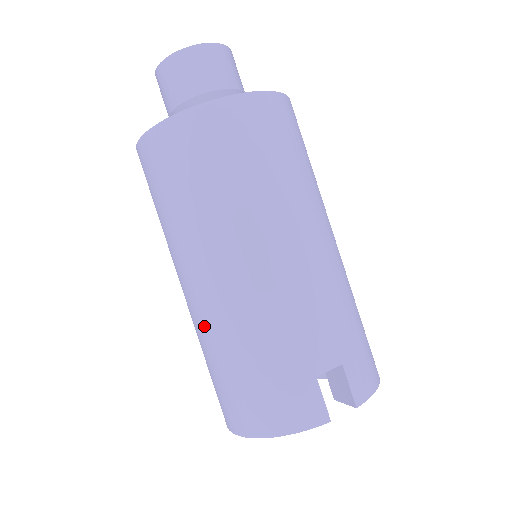
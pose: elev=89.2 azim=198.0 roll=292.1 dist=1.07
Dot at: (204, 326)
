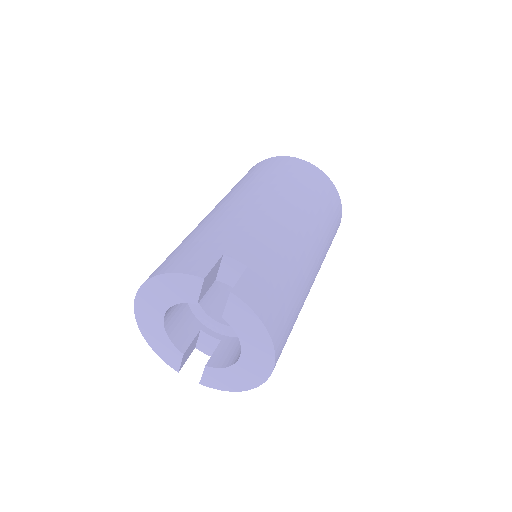
Dot at: occluded
